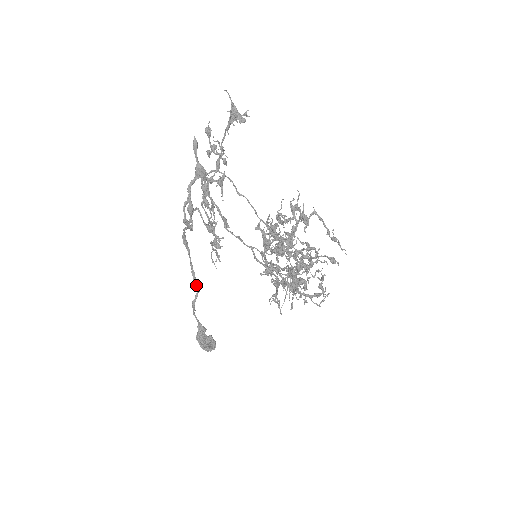
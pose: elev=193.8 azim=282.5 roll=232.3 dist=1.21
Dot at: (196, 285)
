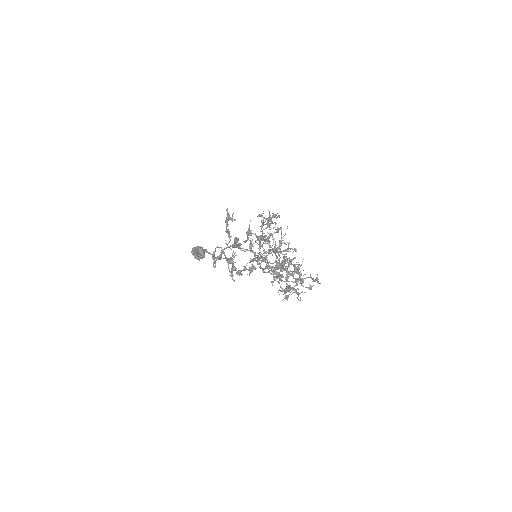
Dot at: (204, 254)
